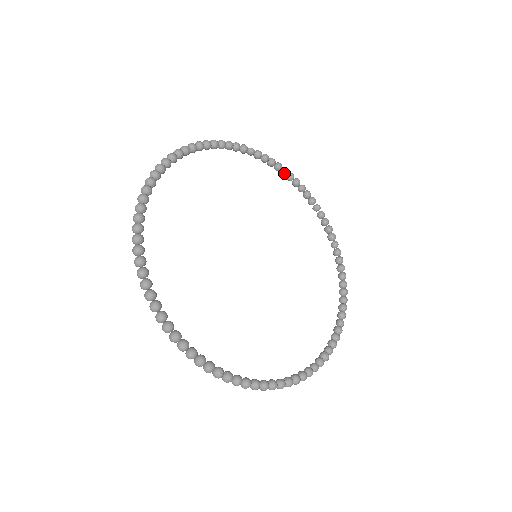
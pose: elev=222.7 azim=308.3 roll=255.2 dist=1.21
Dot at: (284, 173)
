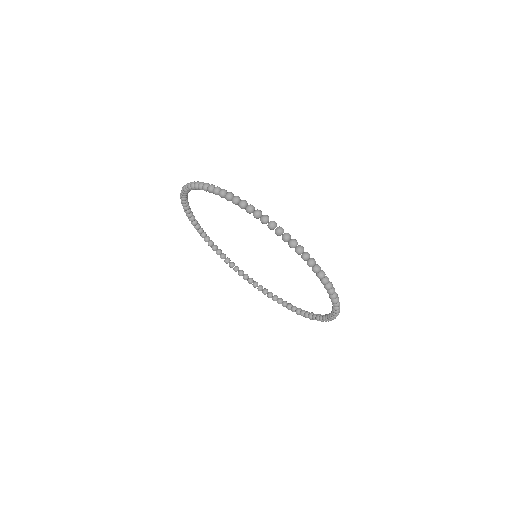
Dot at: (233, 263)
